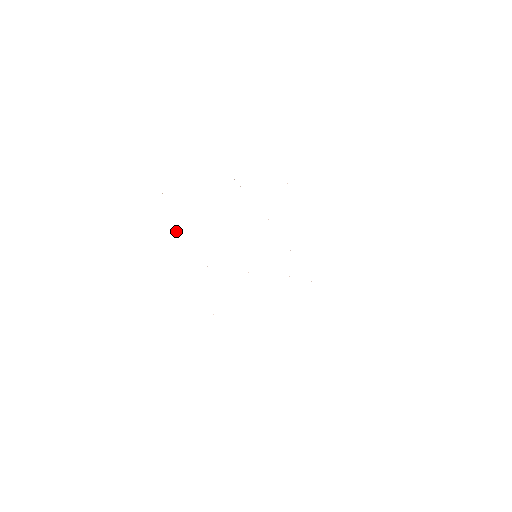
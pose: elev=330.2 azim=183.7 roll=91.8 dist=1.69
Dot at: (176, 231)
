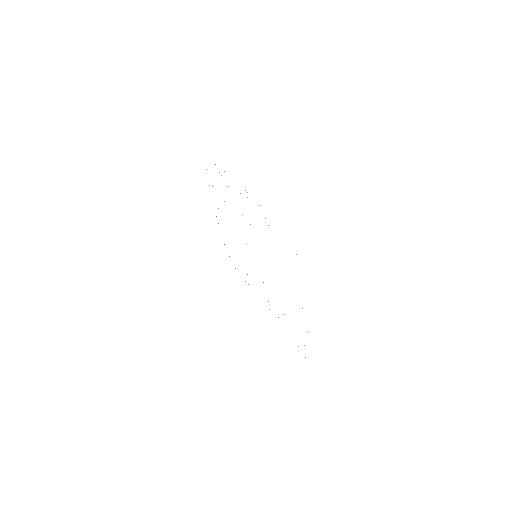
Dot at: occluded
